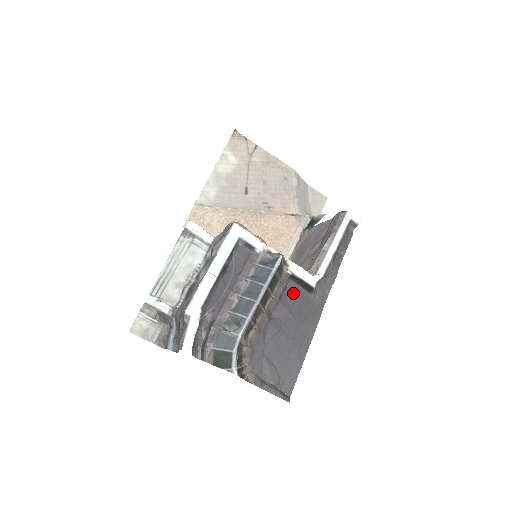
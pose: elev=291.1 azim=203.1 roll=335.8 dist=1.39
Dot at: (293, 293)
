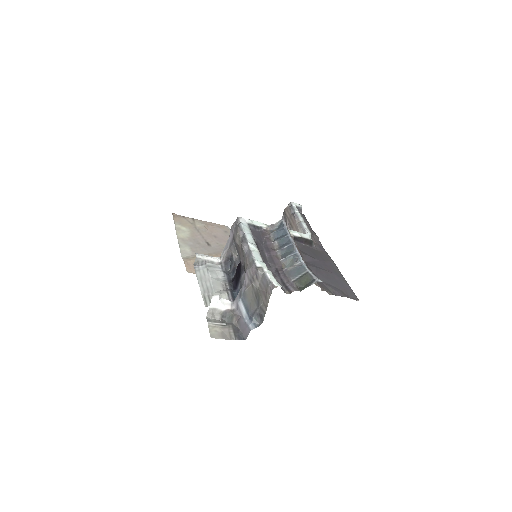
Dot at: (303, 248)
